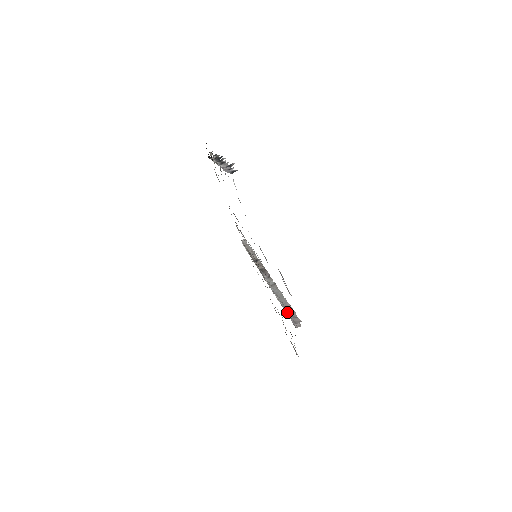
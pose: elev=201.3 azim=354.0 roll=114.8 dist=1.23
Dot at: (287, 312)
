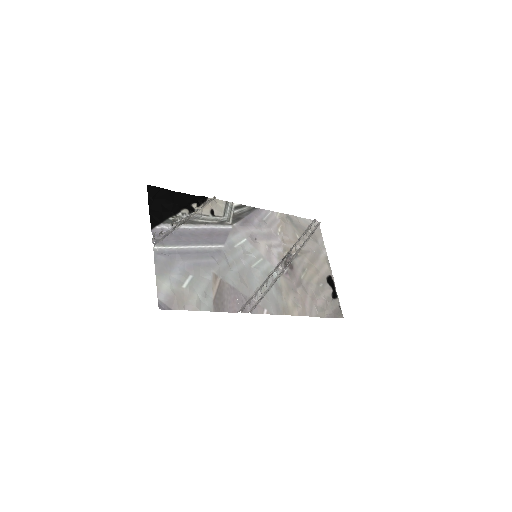
Dot at: (255, 300)
